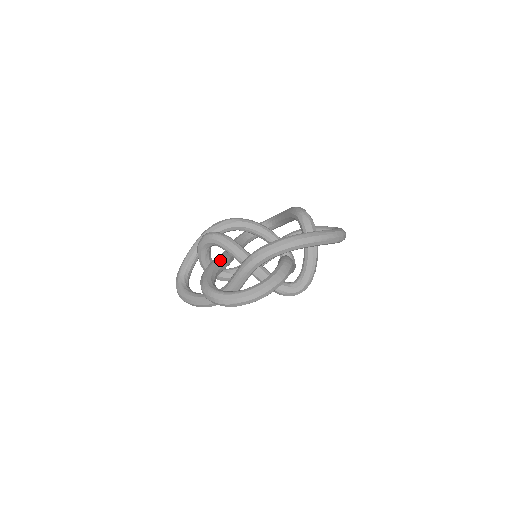
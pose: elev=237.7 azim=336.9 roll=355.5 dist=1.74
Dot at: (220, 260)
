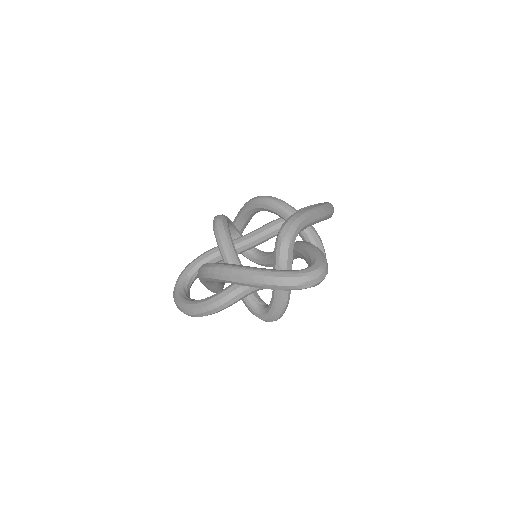
Dot at: occluded
